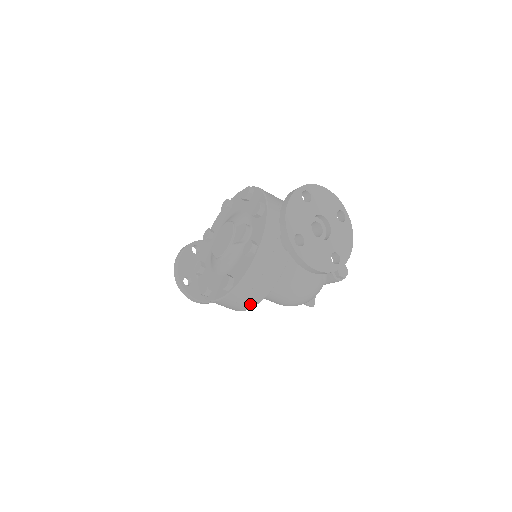
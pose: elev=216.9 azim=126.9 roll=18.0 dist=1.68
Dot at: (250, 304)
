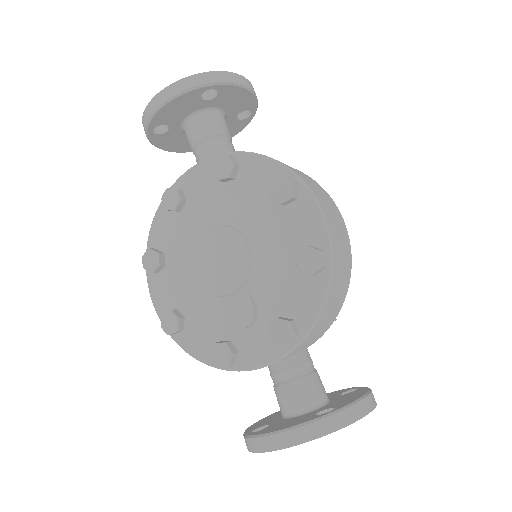
Dot at: occluded
